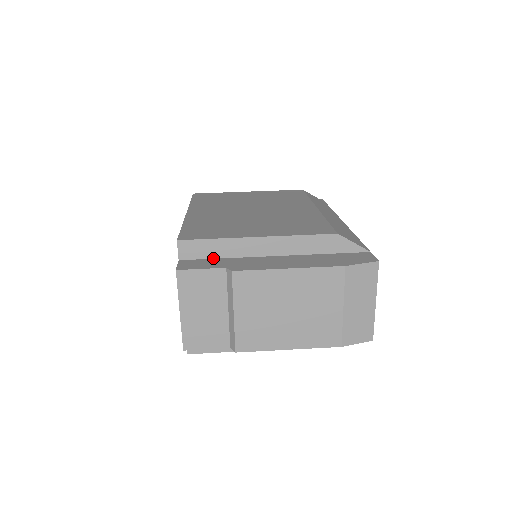
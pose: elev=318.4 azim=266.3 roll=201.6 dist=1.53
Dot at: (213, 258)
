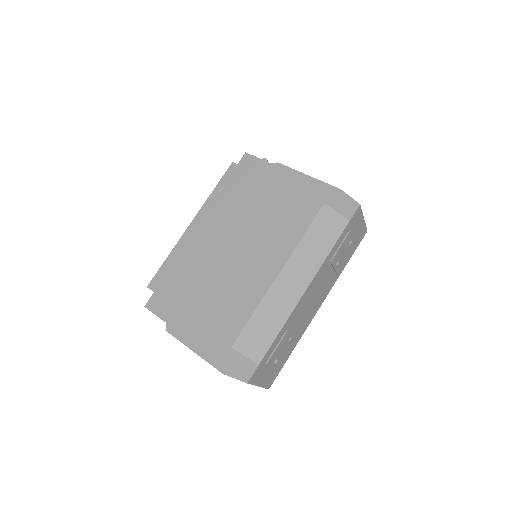
Dot at: occluded
